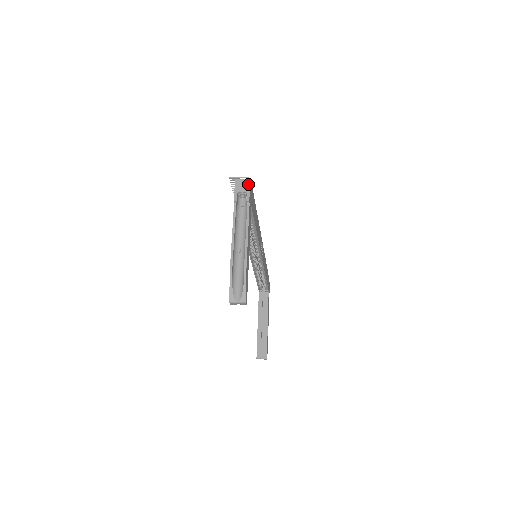
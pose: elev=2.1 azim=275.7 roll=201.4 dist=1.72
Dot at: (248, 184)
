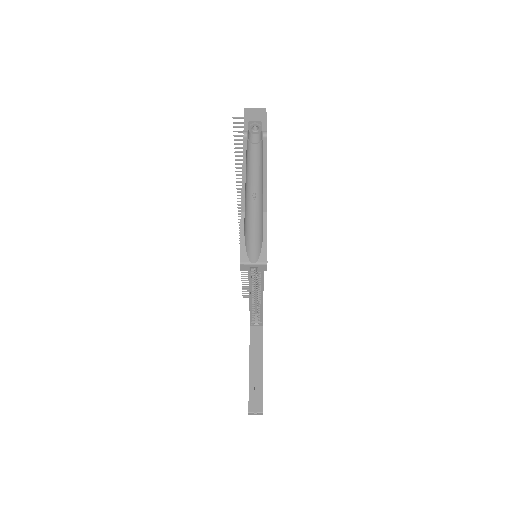
Dot at: (263, 113)
